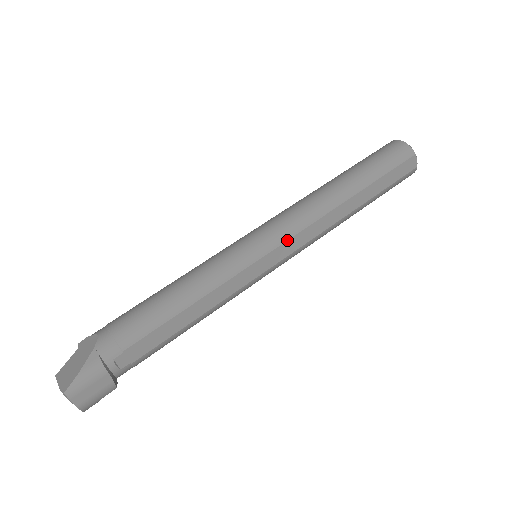
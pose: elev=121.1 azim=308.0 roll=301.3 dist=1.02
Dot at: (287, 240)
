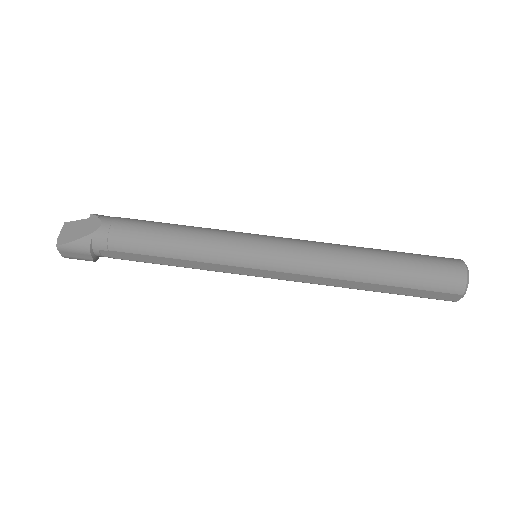
Dot at: (281, 272)
